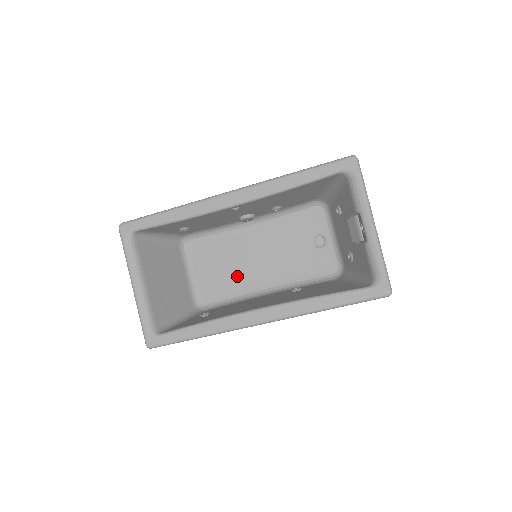
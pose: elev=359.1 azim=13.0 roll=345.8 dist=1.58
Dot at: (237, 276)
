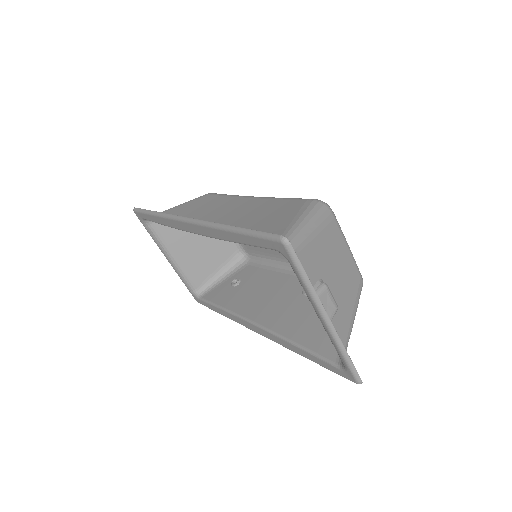
Dot at: occluded
